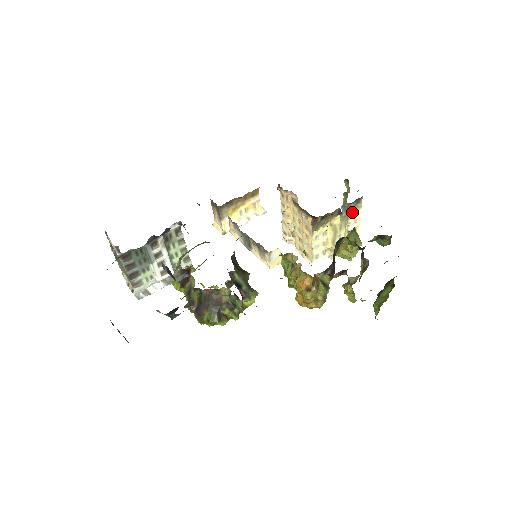
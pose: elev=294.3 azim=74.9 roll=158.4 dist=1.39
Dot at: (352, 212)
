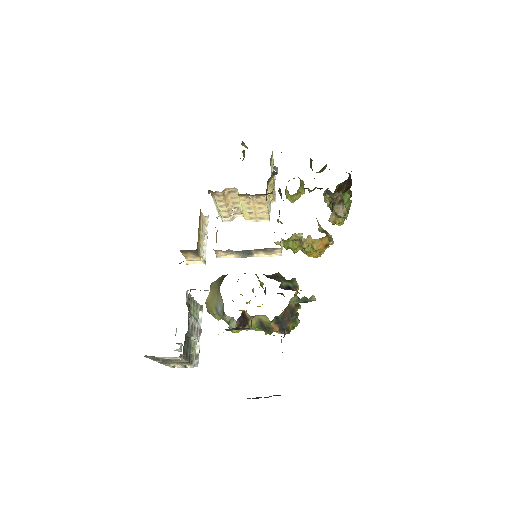
Dot at: (271, 163)
